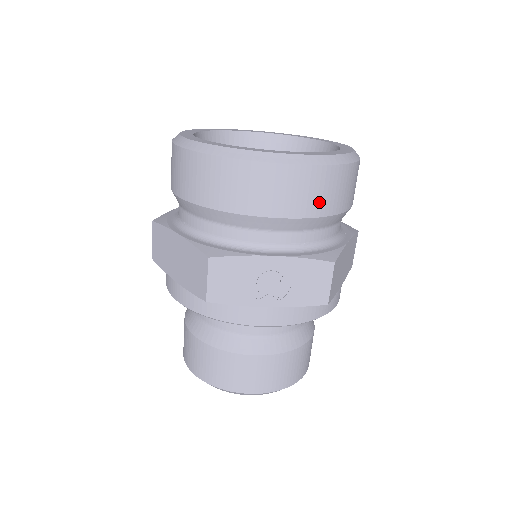
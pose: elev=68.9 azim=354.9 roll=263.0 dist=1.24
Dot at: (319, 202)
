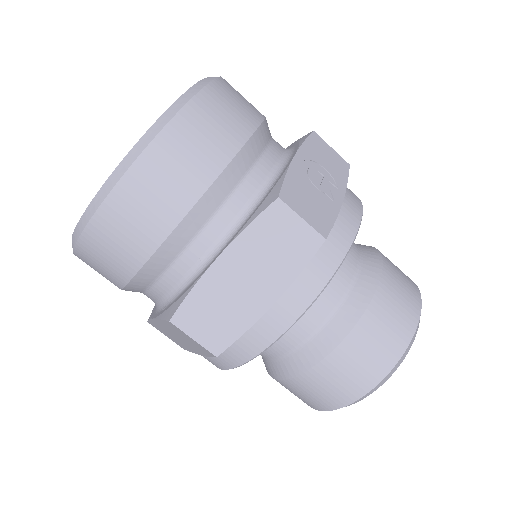
Dot at: (252, 106)
